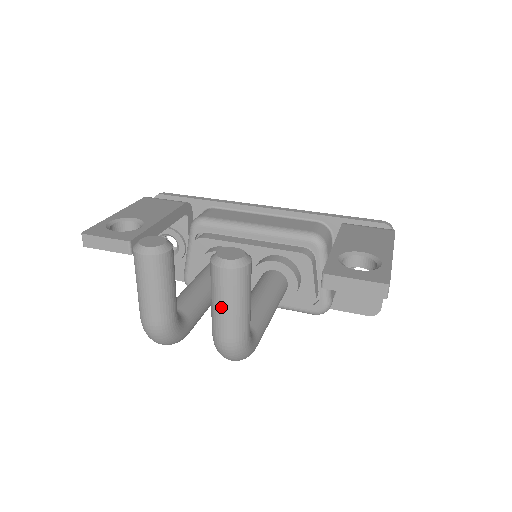
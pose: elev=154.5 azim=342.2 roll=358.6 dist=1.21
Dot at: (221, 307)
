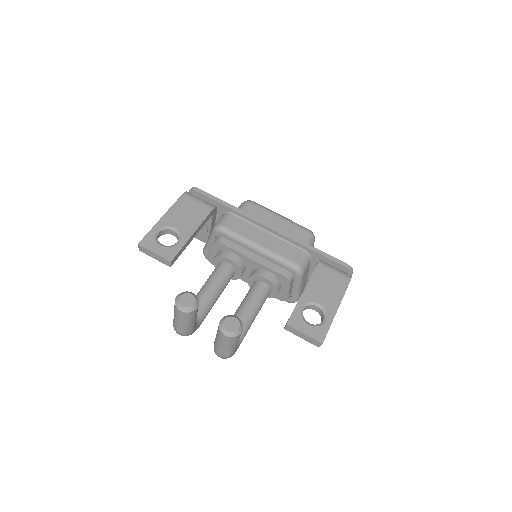
Dot at: (221, 345)
